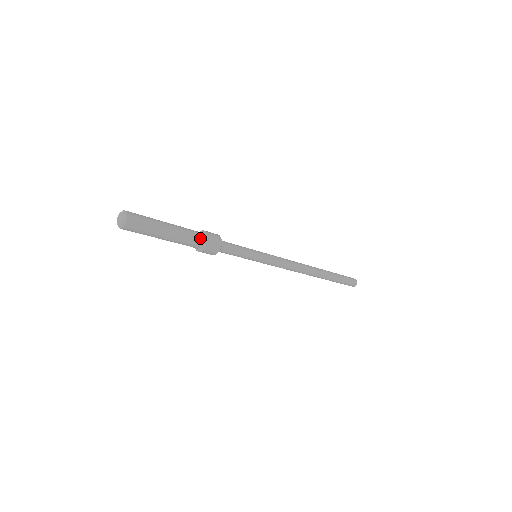
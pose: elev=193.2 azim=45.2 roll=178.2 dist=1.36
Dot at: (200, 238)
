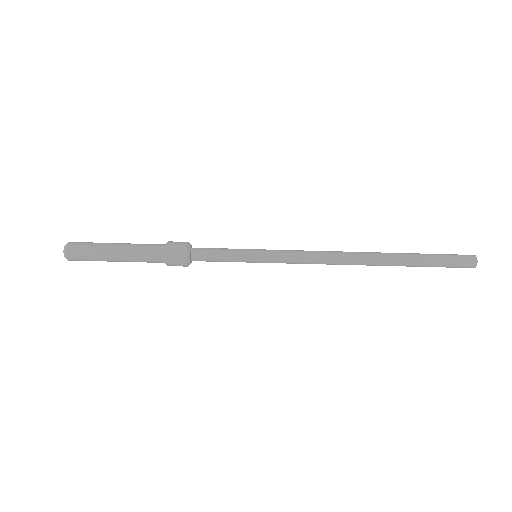
Dot at: (158, 257)
